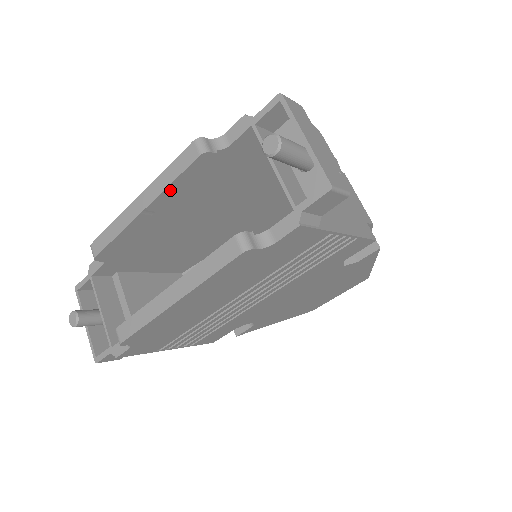
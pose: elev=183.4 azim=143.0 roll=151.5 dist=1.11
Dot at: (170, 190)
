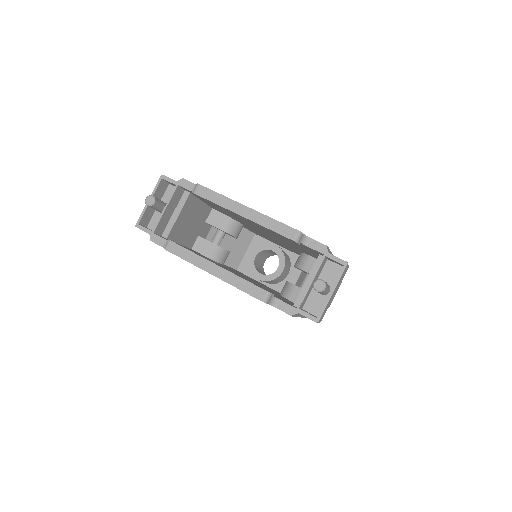
Dot at: (264, 227)
